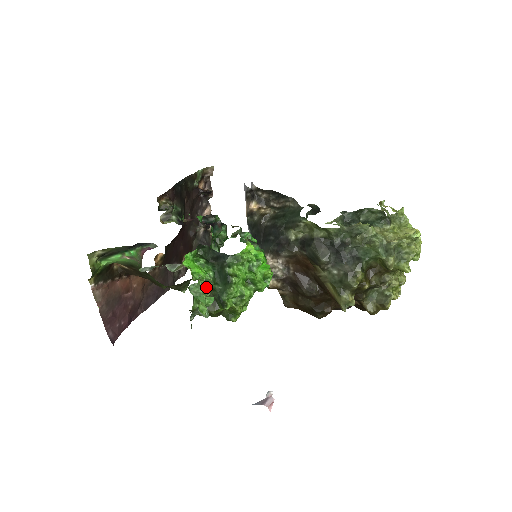
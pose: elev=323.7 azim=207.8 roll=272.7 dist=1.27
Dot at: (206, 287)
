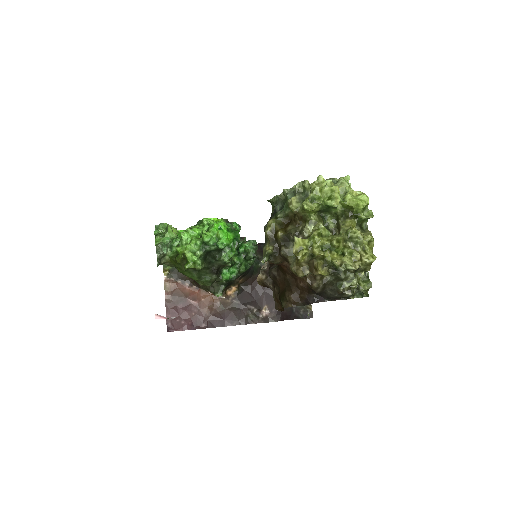
Dot at: (165, 227)
